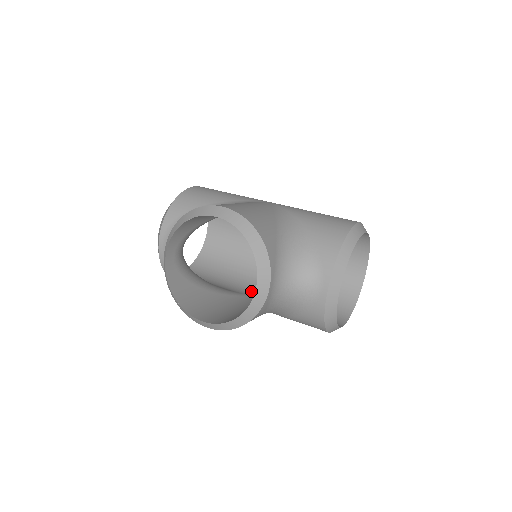
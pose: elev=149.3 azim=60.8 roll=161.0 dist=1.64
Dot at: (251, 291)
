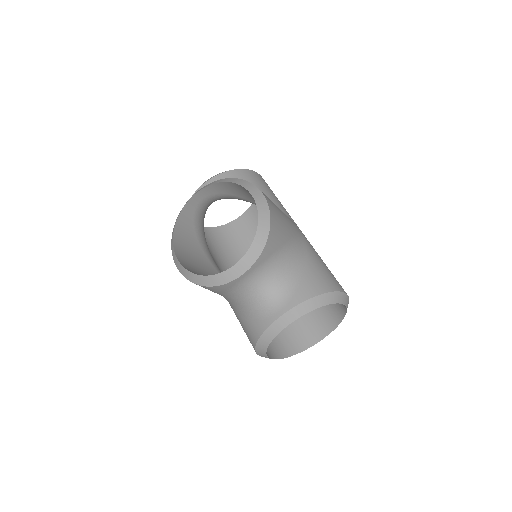
Dot at: occluded
